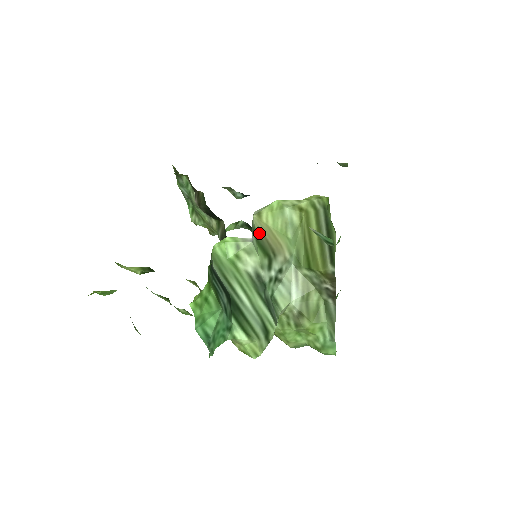
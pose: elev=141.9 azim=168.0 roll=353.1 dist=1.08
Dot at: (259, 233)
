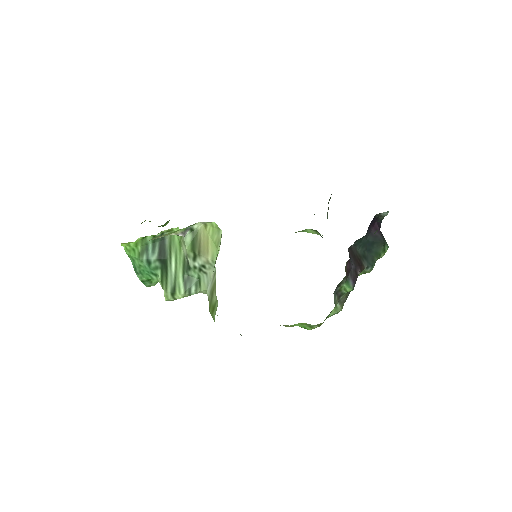
Dot at: (198, 236)
